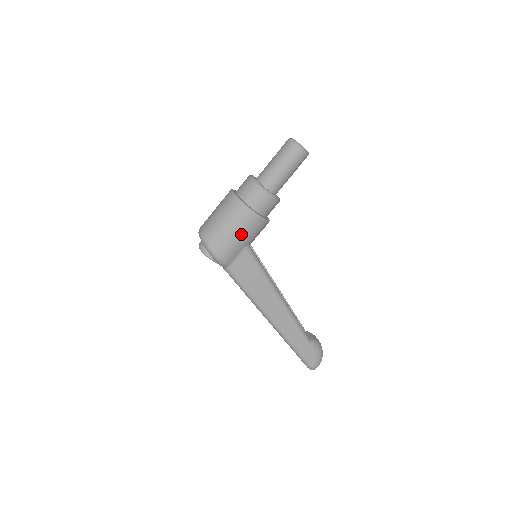
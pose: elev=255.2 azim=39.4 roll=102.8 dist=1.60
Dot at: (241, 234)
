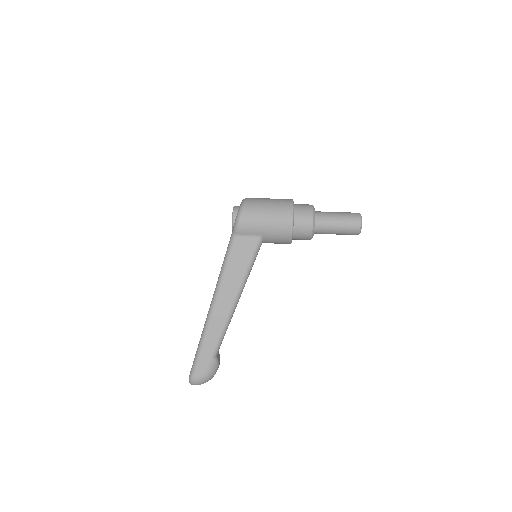
Dot at: (270, 224)
